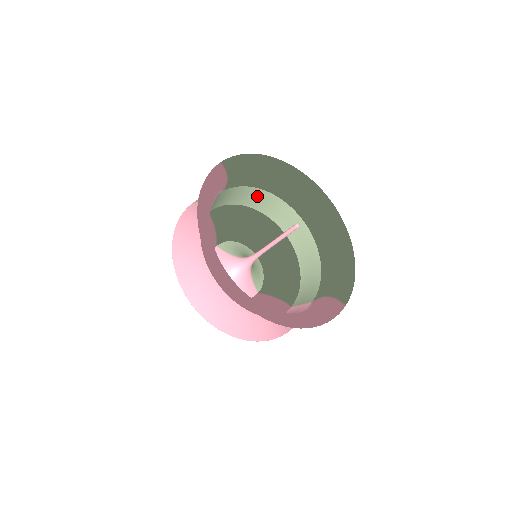
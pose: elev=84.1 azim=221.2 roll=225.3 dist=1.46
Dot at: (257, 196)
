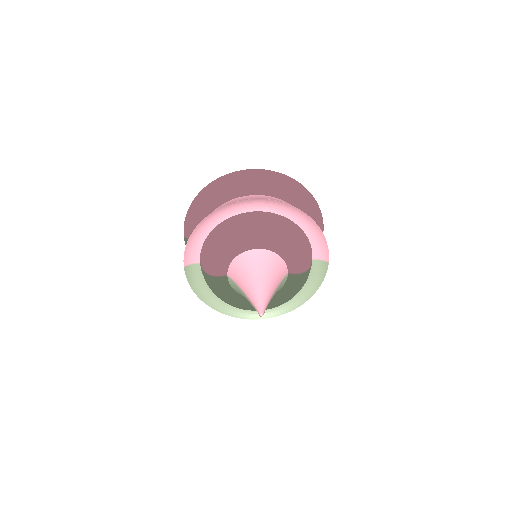
Dot at: occluded
